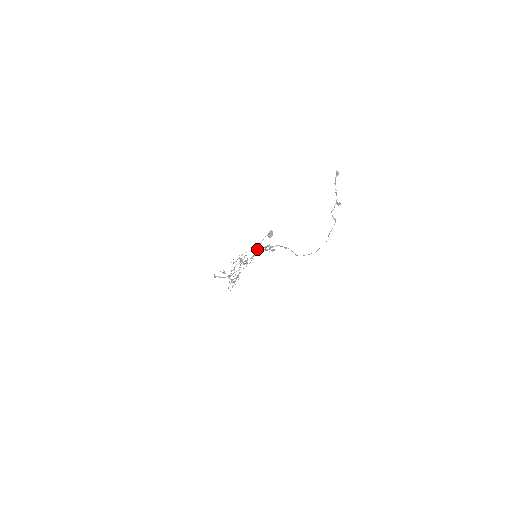
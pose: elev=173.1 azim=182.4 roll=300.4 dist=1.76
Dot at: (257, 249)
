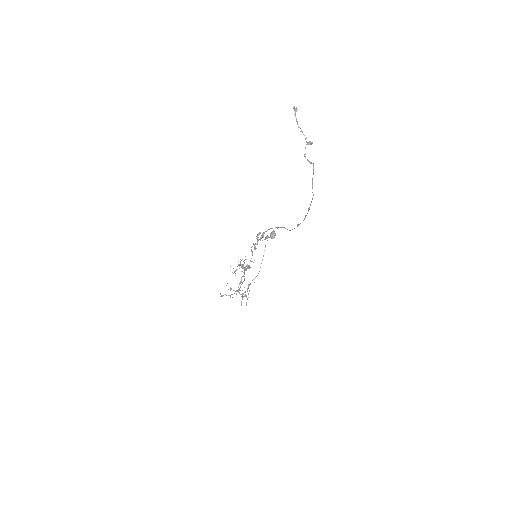
Dot at: occluded
